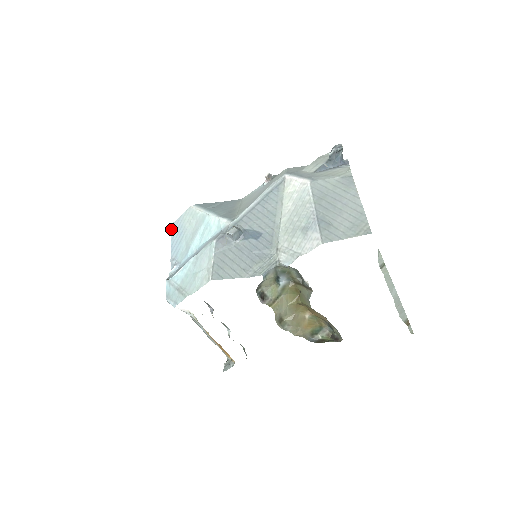
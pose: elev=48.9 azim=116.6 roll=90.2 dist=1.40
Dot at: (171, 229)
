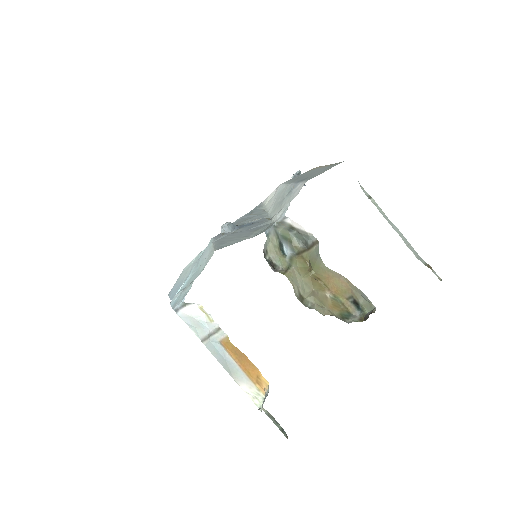
Dot at: occluded
